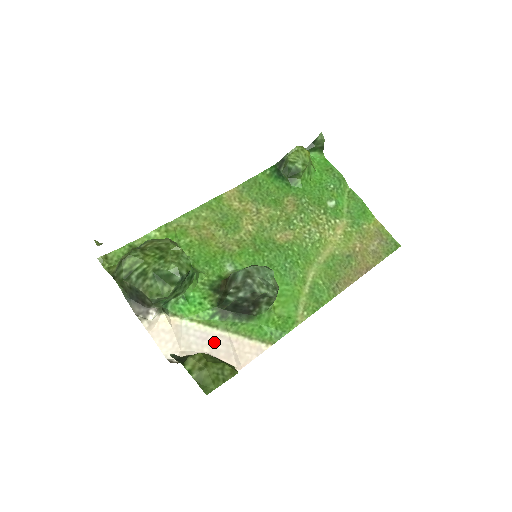
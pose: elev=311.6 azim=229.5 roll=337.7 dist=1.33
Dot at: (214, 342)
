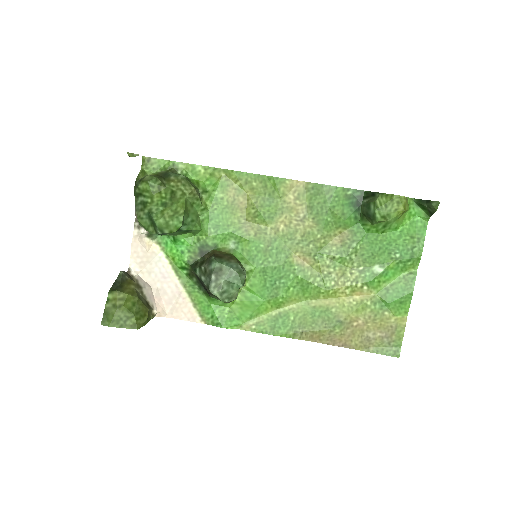
Dot at: (168, 285)
